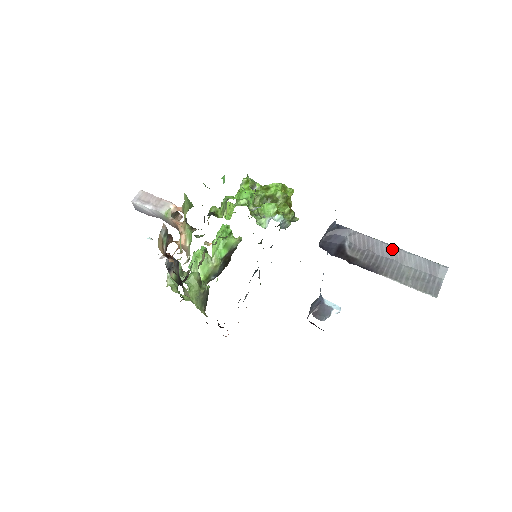
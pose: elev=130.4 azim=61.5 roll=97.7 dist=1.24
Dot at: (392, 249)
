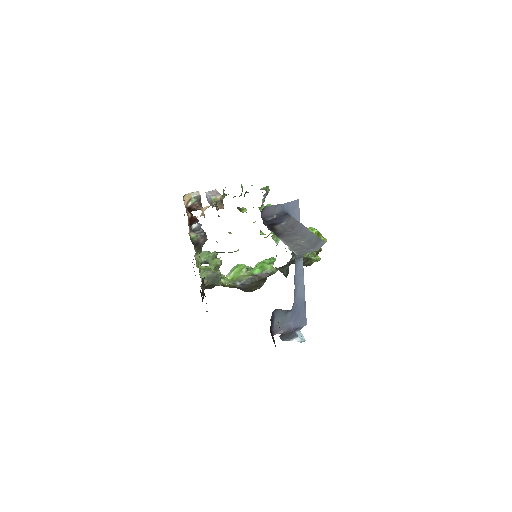
Dot at: (304, 229)
